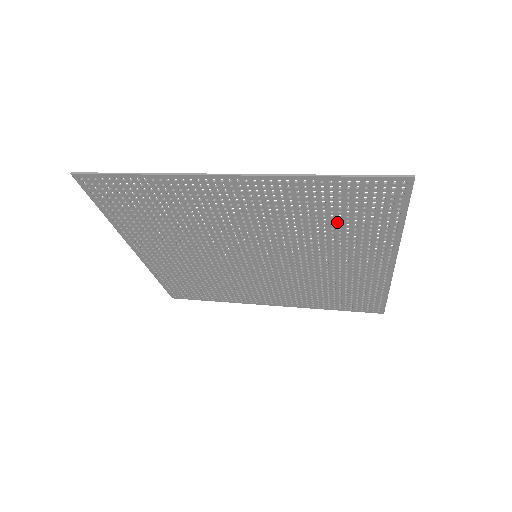
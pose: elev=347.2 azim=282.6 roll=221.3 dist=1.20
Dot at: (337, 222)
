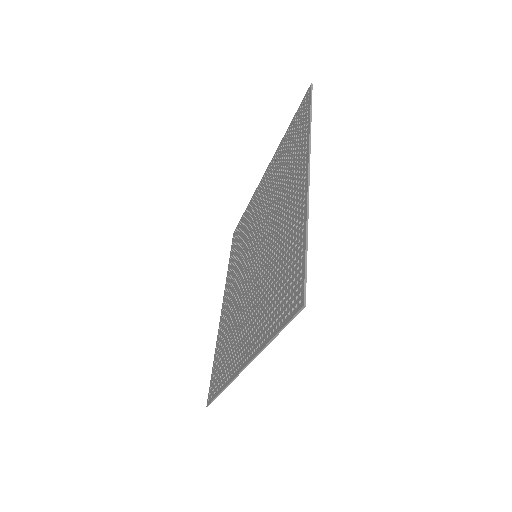
Dot at: (288, 161)
